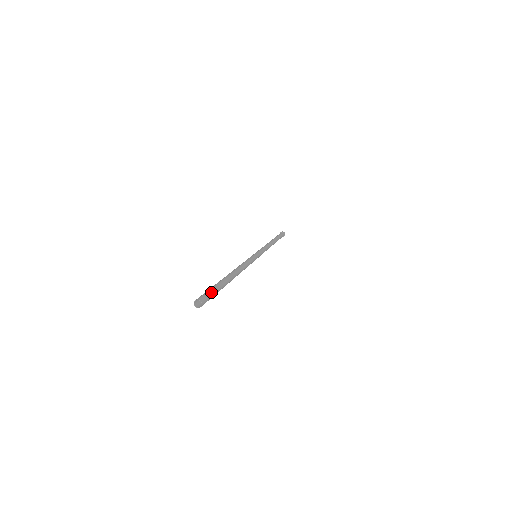
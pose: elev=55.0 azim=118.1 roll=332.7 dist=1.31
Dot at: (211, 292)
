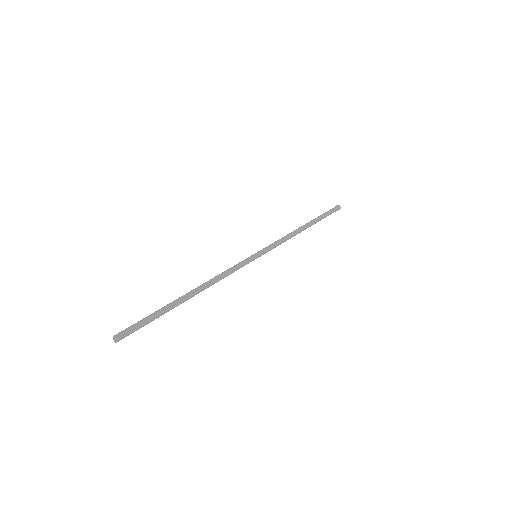
Dot at: (139, 325)
